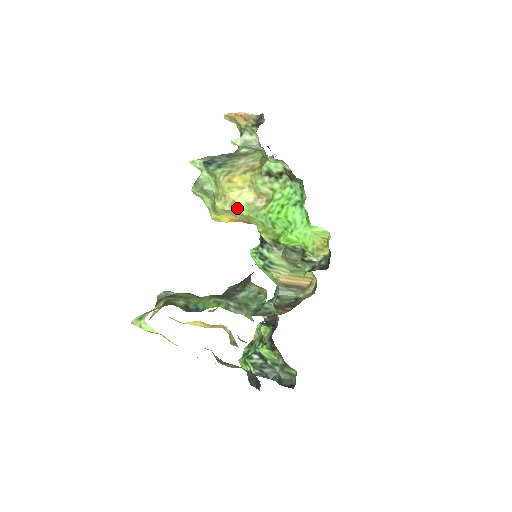
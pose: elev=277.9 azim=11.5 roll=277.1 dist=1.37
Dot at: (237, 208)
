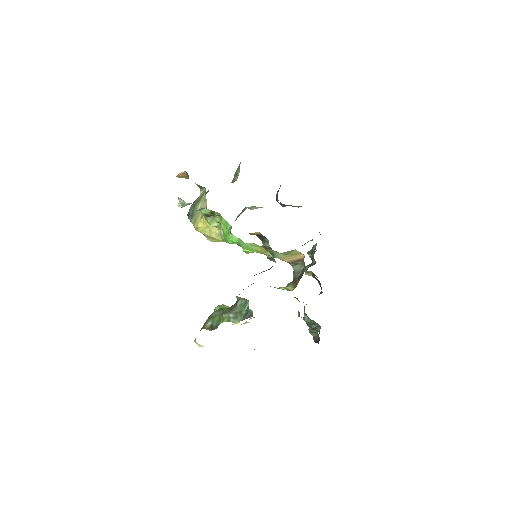
Dot at: (216, 239)
